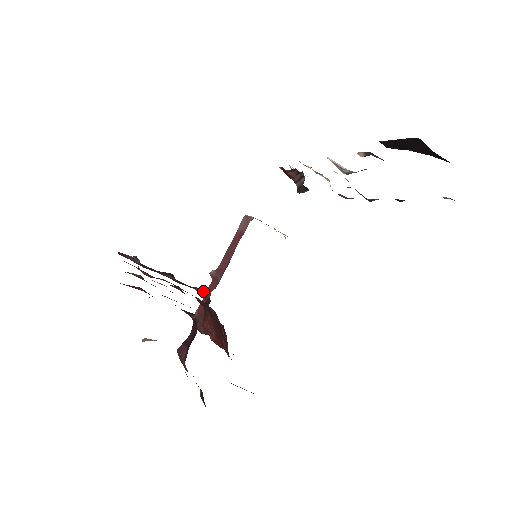
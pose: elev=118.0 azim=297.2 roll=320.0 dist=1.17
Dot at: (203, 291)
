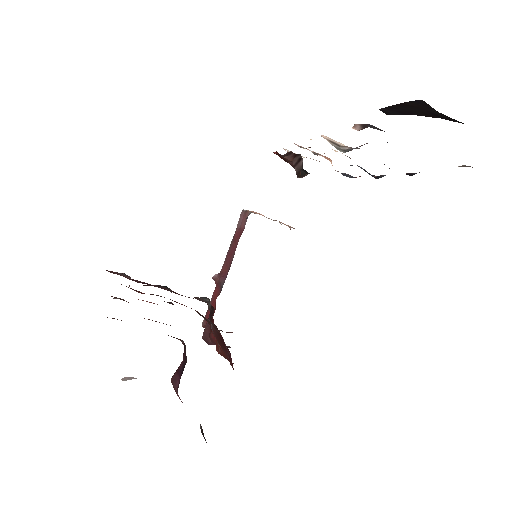
Dot at: (205, 300)
